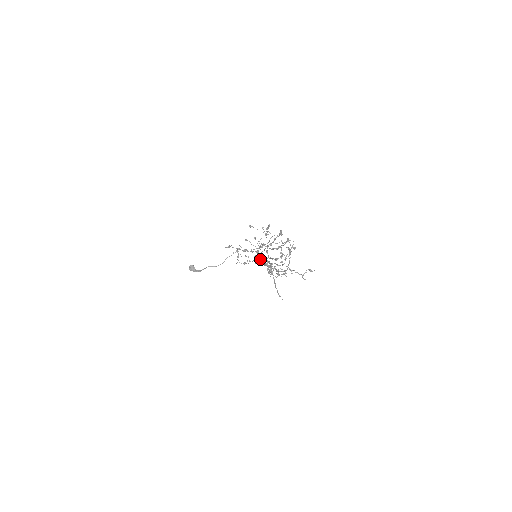
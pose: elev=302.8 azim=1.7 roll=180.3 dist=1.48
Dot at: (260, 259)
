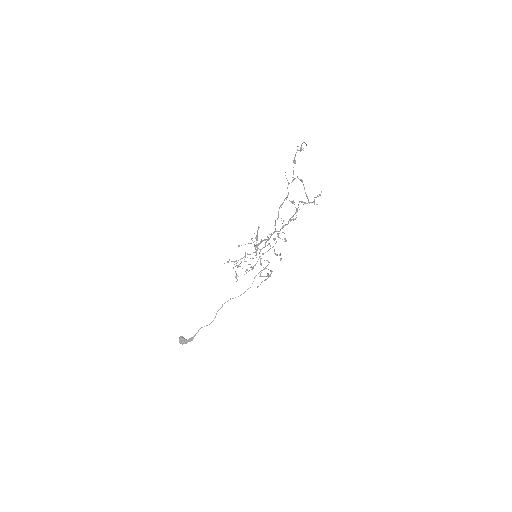
Dot at: (265, 239)
